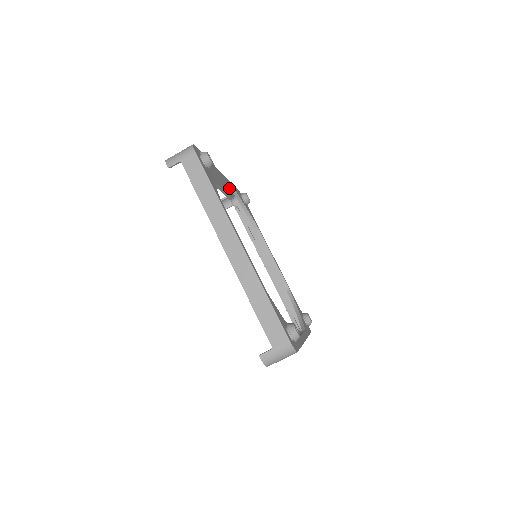
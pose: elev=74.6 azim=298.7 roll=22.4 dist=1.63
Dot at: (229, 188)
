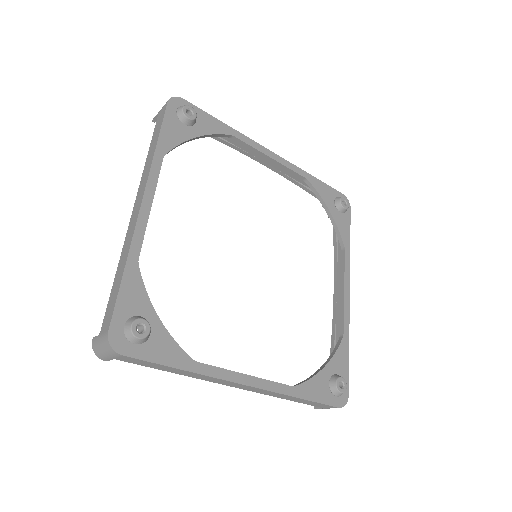
Dot at: occluded
